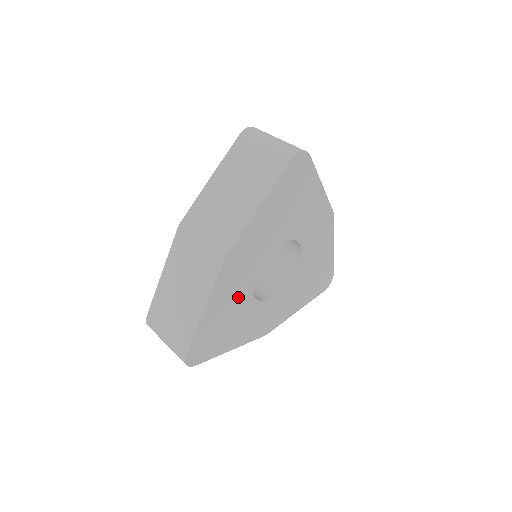
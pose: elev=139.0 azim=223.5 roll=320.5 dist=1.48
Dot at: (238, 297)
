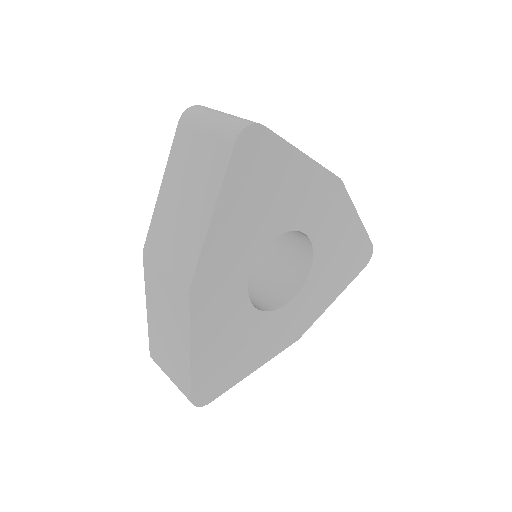
Dot at: (234, 319)
